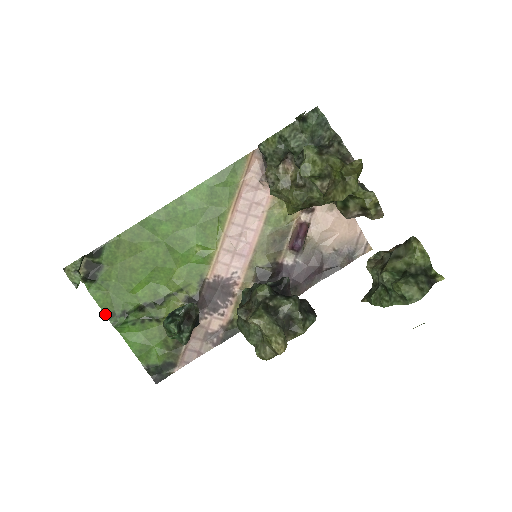
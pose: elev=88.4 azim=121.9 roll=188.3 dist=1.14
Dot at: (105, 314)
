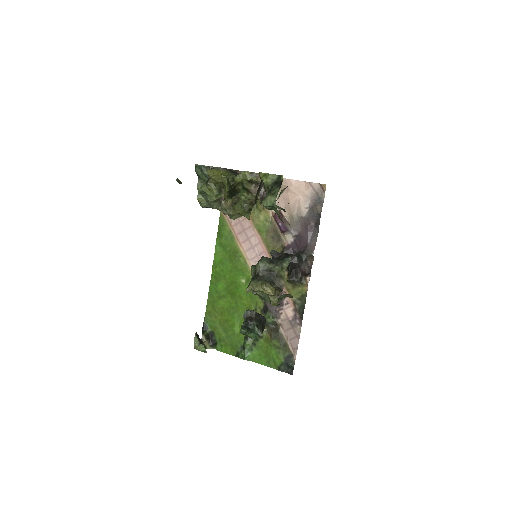
Dot at: (235, 356)
